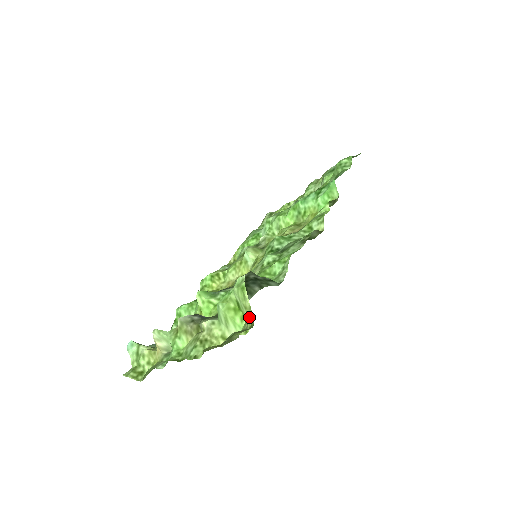
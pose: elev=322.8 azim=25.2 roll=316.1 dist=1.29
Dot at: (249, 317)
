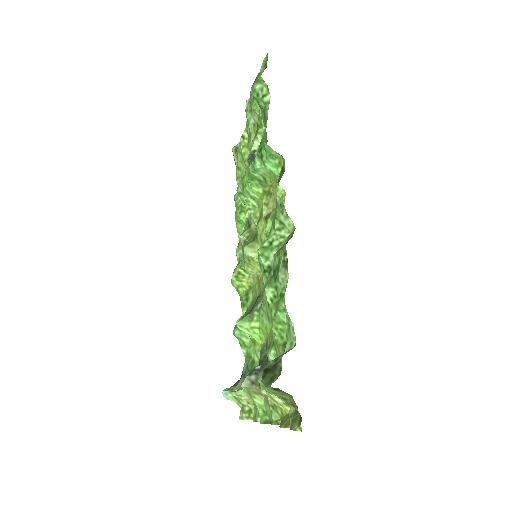
Dot at: (293, 407)
